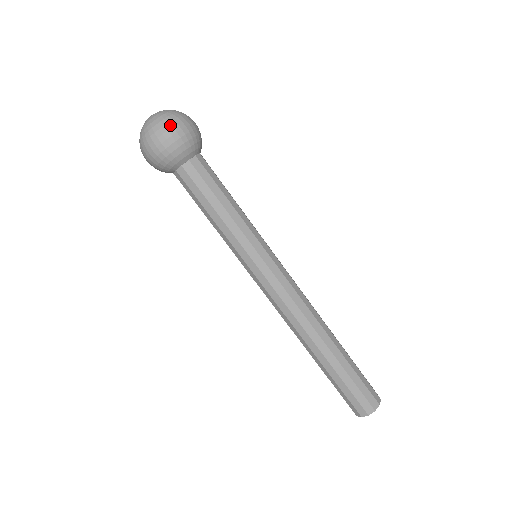
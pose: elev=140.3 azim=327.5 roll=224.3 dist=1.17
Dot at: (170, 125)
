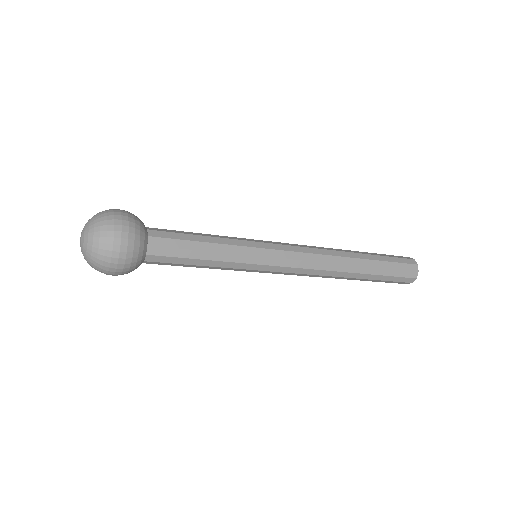
Dot at: (110, 238)
